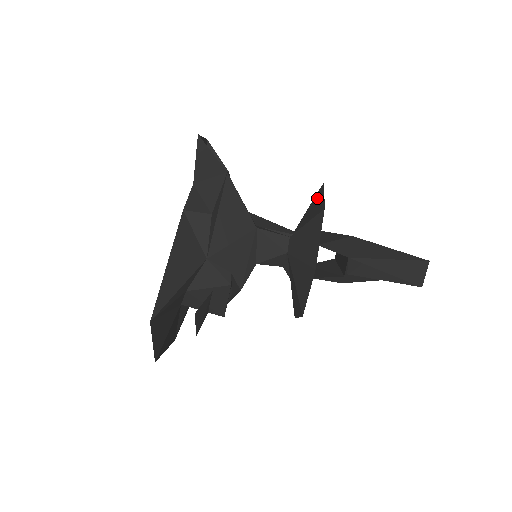
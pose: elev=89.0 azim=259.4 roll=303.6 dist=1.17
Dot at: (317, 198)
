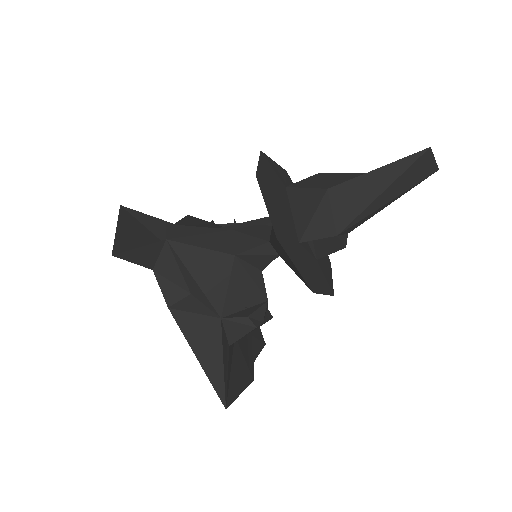
Dot at: occluded
